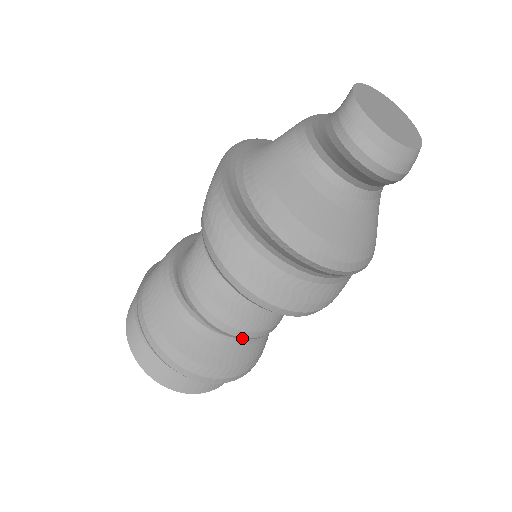
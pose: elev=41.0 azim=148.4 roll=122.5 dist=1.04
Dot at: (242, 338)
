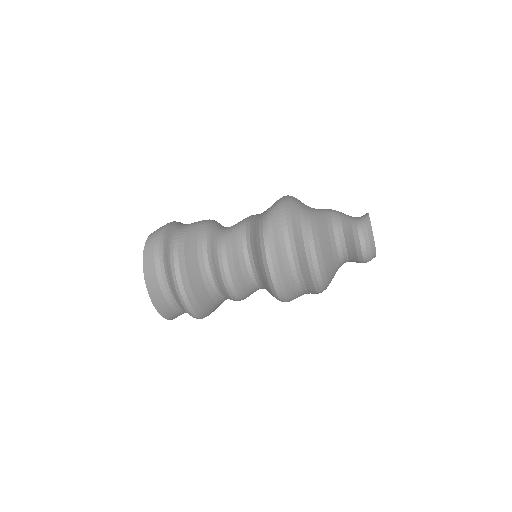
Dot at: (230, 293)
